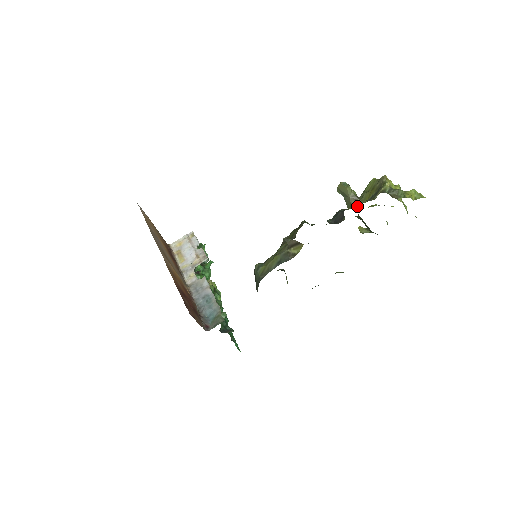
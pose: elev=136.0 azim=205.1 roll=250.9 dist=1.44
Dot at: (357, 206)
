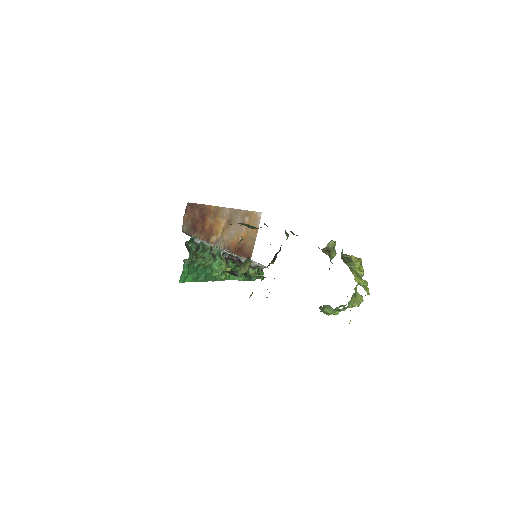
Dot at: occluded
